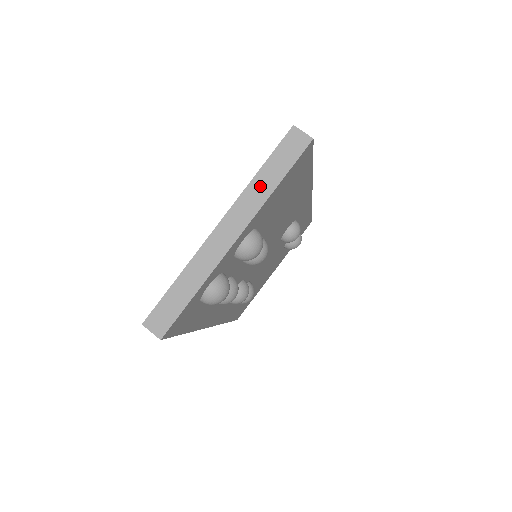
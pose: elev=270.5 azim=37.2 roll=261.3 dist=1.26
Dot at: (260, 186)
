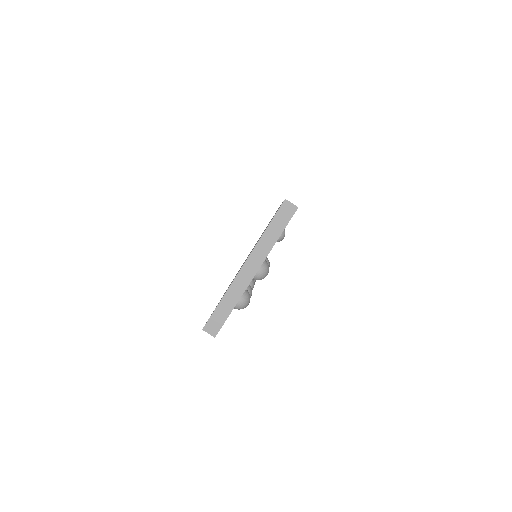
Dot at: (267, 240)
